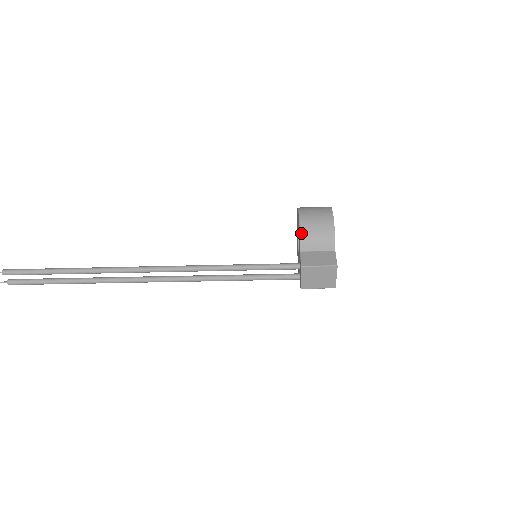
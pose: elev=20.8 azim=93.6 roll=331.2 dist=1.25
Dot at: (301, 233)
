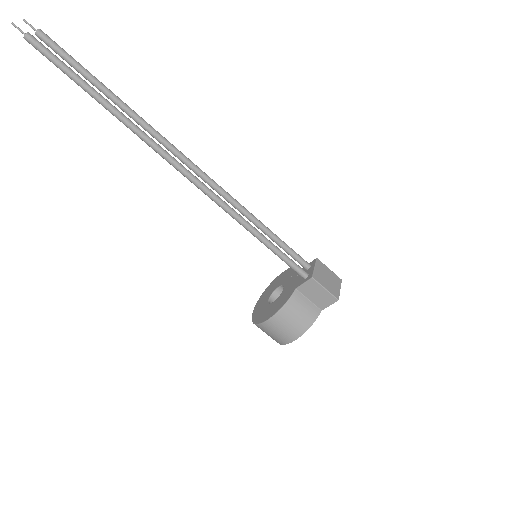
Dot at: occluded
